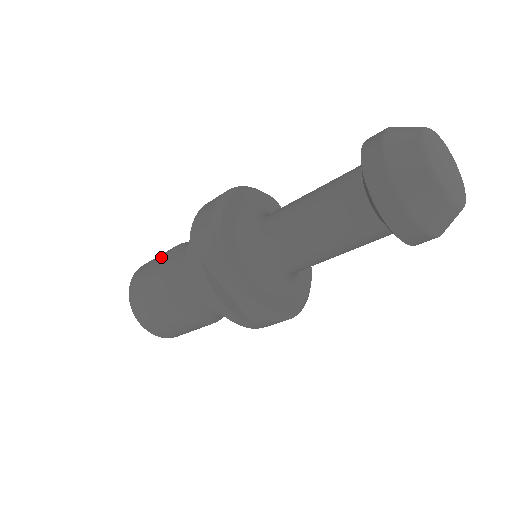
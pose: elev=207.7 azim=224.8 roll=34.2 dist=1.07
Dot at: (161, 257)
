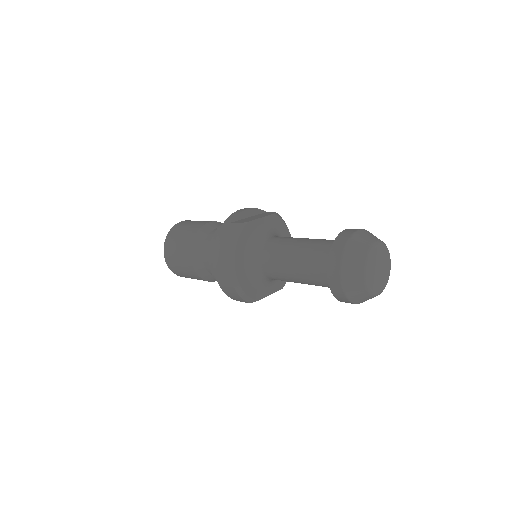
Dot at: (186, 264)
